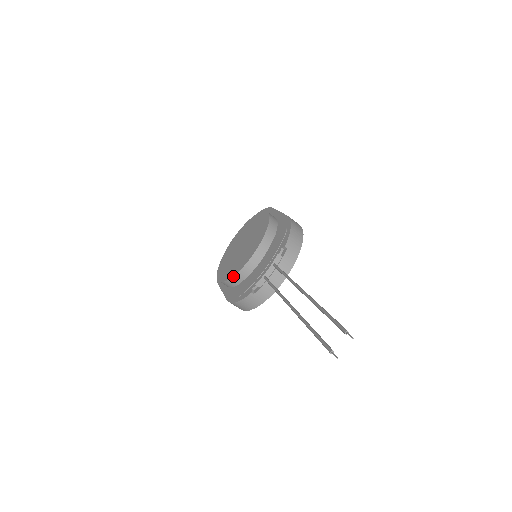
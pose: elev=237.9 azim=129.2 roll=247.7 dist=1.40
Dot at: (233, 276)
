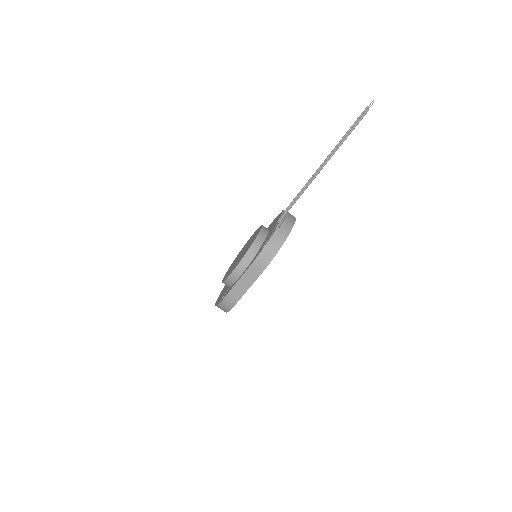
Dot at: (252, 244)
